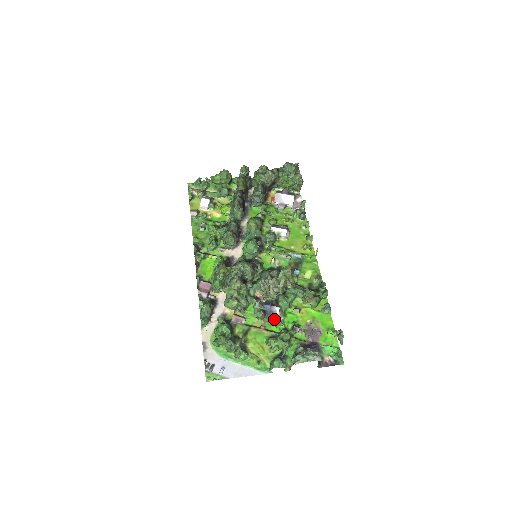
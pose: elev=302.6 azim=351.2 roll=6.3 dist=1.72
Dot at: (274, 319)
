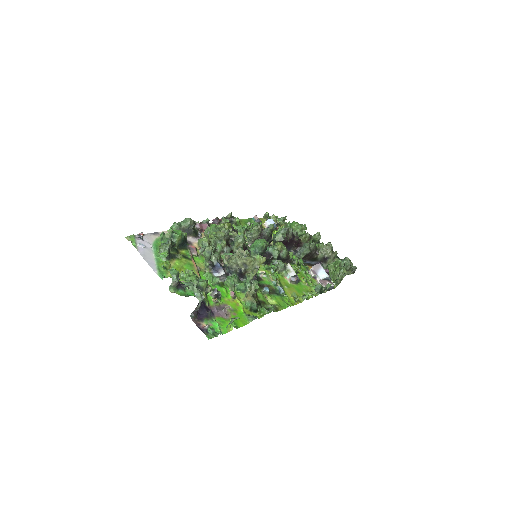
Dot at: (212, 274)
